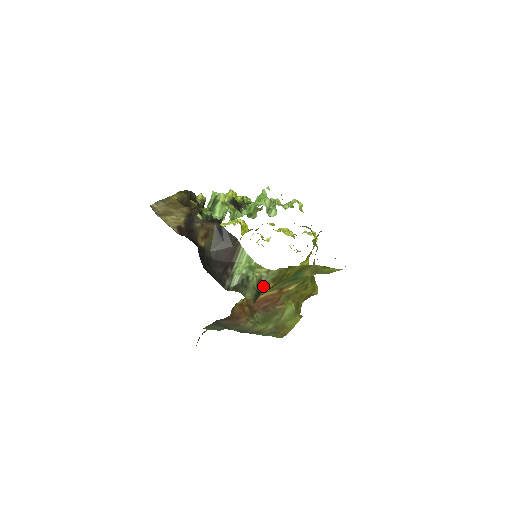
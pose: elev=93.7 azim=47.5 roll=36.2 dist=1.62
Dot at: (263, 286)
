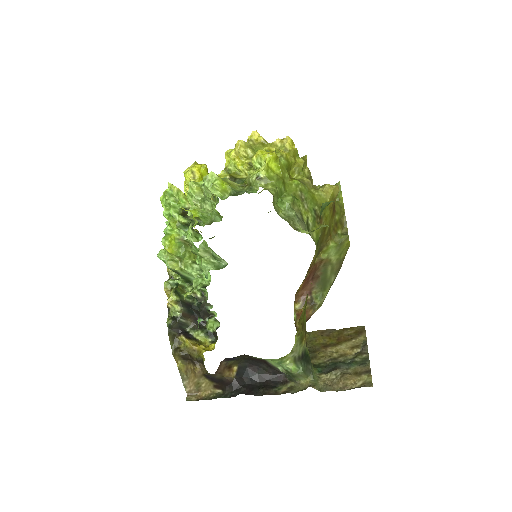
Dot at: (301, 353)
